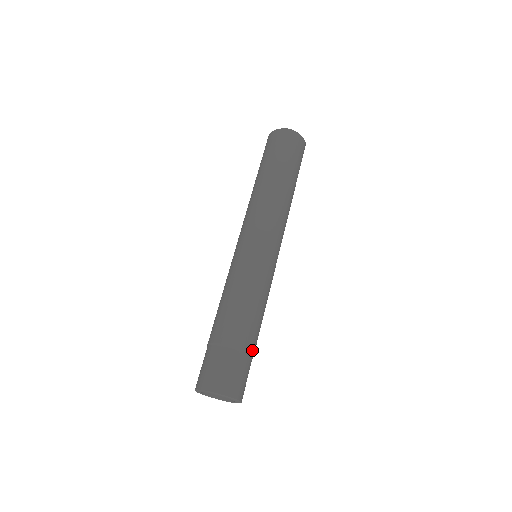
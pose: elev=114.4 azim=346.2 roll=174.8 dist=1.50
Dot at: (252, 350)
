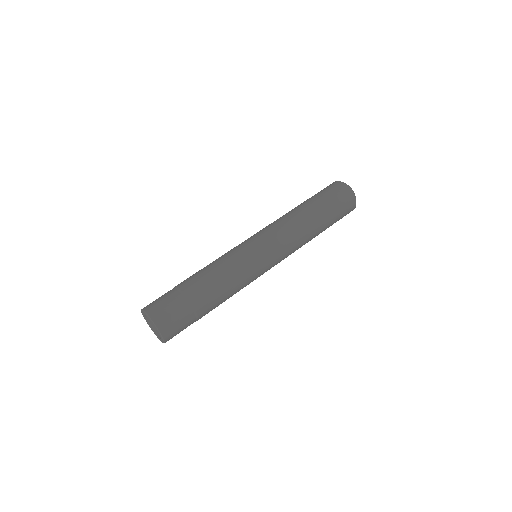
Dot at: (197, 308)
